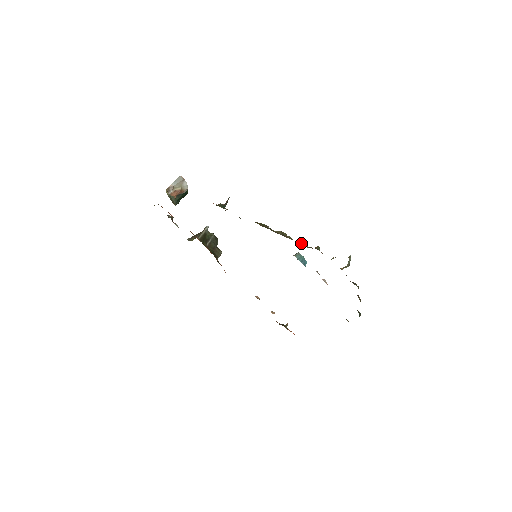
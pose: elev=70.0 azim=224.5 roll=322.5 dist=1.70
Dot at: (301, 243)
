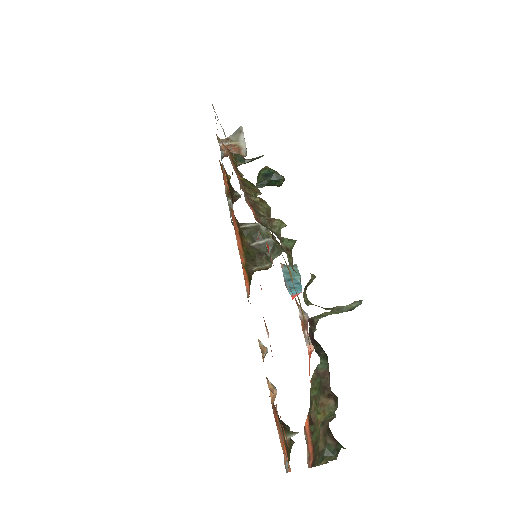
Dot at: (257, 214)
